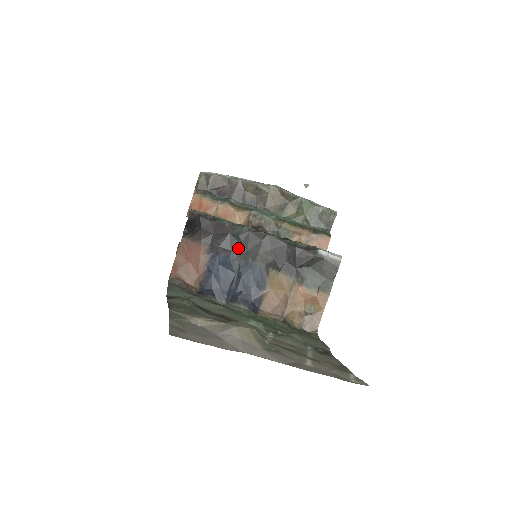
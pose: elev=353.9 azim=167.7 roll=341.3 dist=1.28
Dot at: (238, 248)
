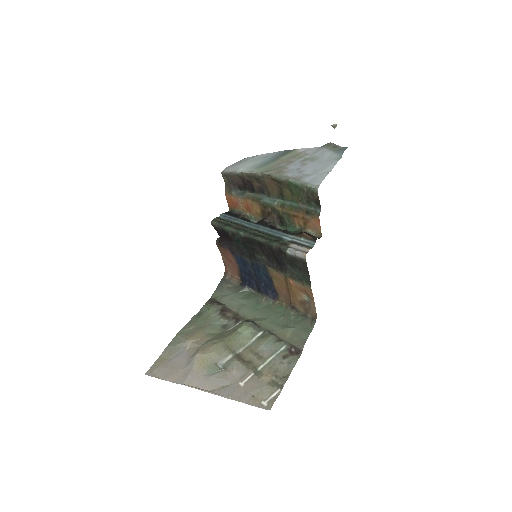
Dot at: (243, 251)
